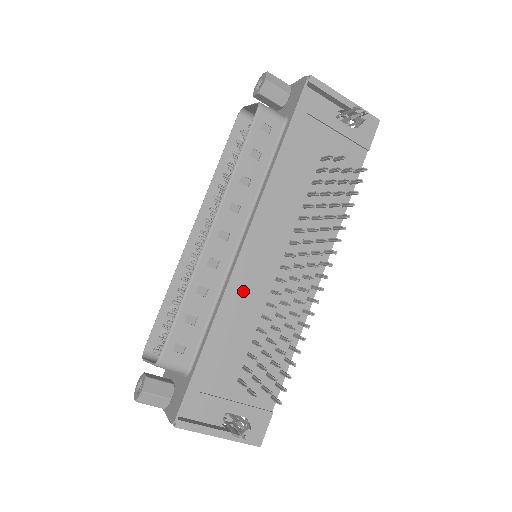
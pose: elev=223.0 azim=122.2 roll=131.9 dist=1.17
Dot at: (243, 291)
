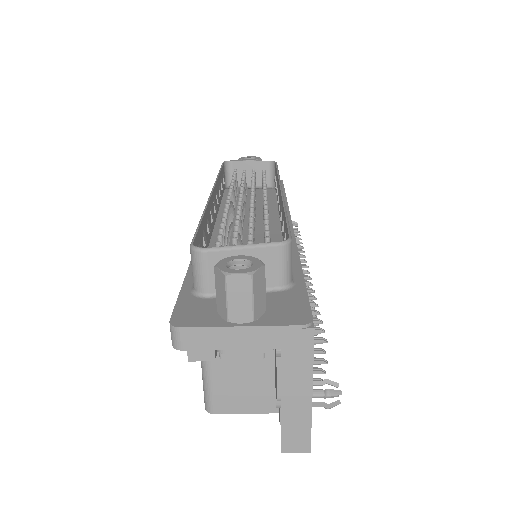
Dot at: occluded
